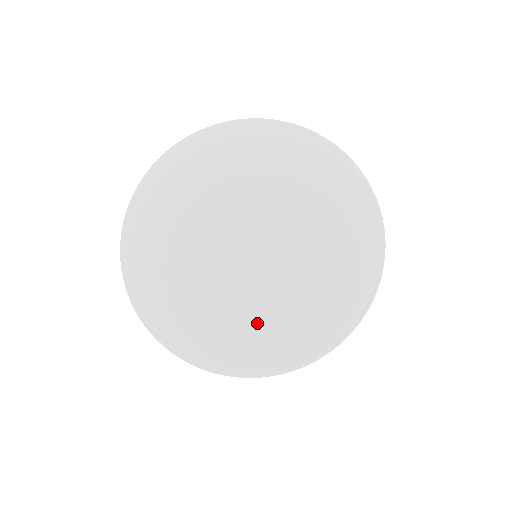
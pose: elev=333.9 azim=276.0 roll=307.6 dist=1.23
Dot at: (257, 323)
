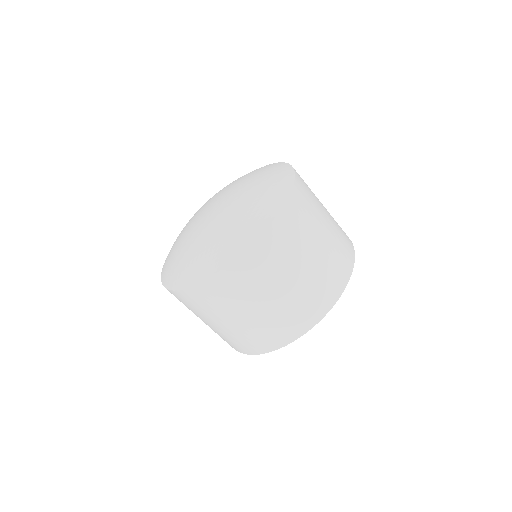
Dot at: (192, 253)
